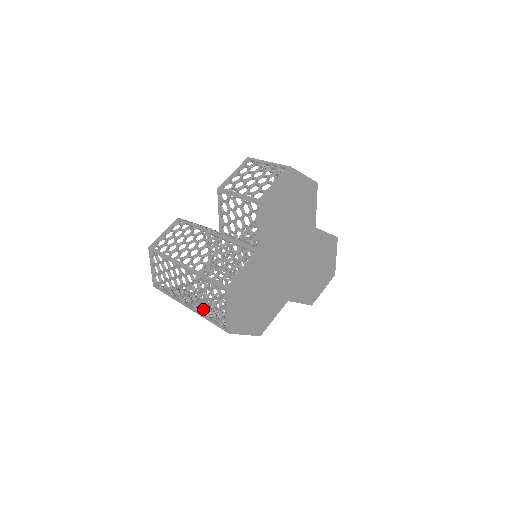
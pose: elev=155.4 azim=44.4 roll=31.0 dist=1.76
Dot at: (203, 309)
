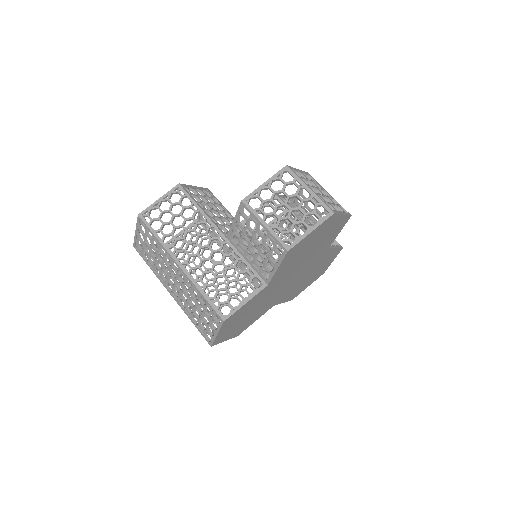
Dot at: (188, 308)
